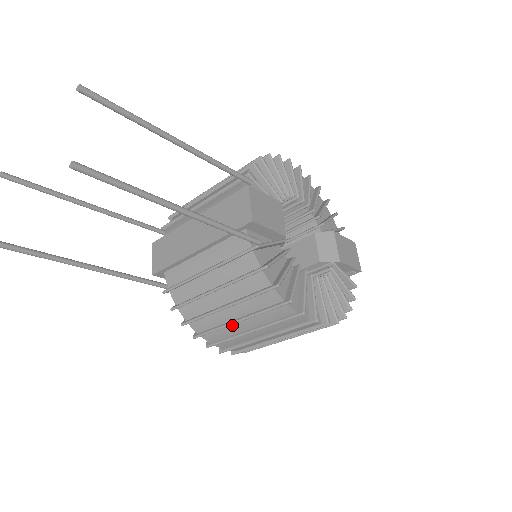
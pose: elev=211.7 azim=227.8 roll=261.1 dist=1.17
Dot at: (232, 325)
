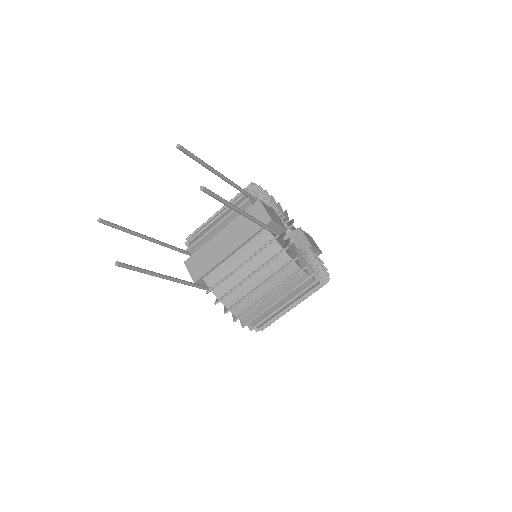
Dot at: (264, 301)
